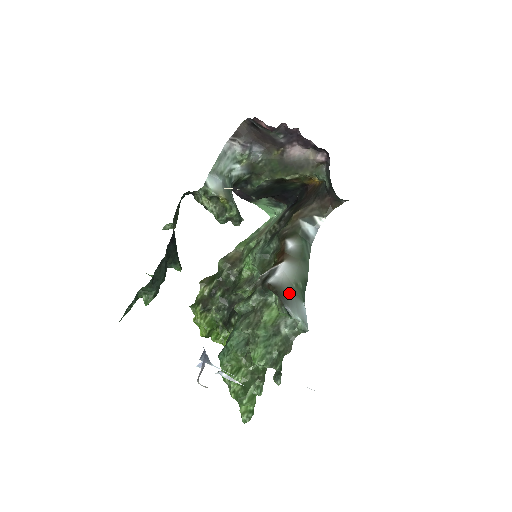
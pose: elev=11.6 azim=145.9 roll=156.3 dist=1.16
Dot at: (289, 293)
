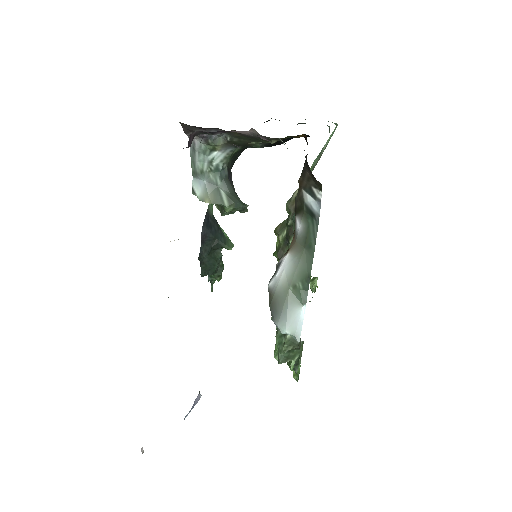
Dot at: (281, 302)
